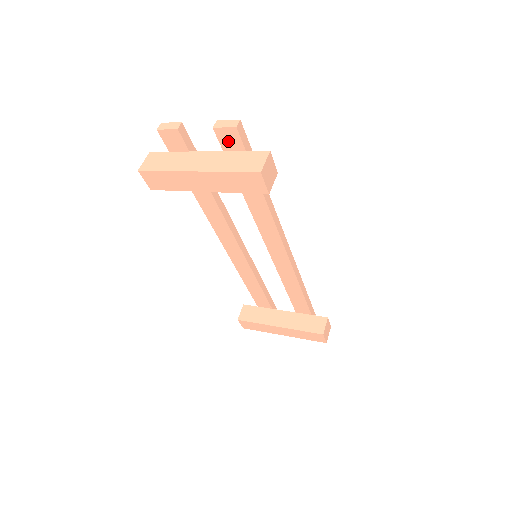
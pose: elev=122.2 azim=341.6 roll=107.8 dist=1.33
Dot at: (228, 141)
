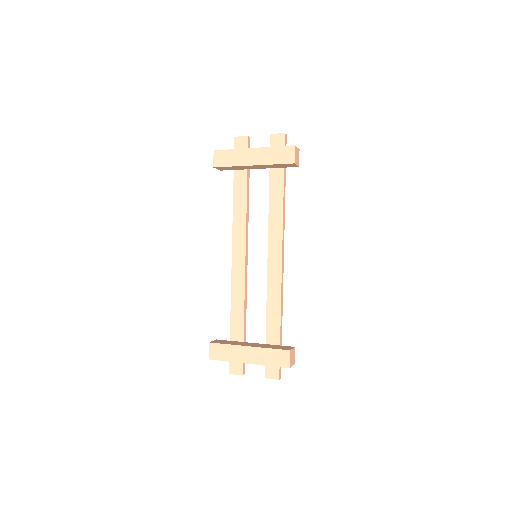
Dot at: (276, 143)
